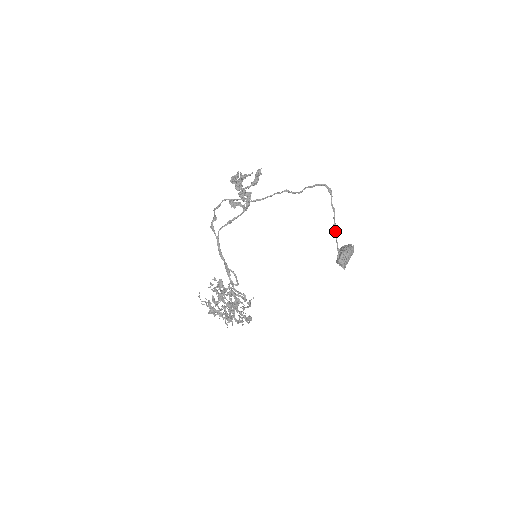
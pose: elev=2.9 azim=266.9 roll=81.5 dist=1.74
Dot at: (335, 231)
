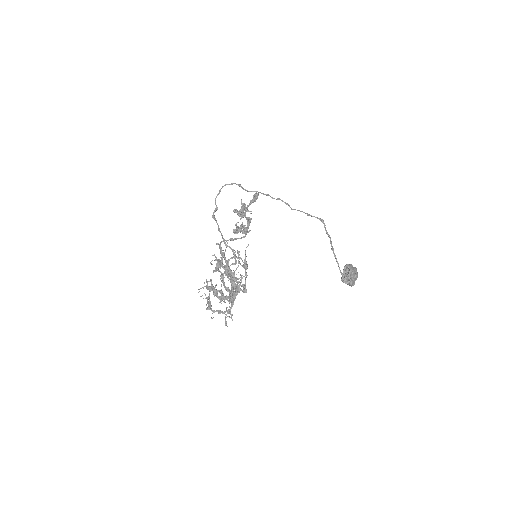
Dot at: (335, 256)
